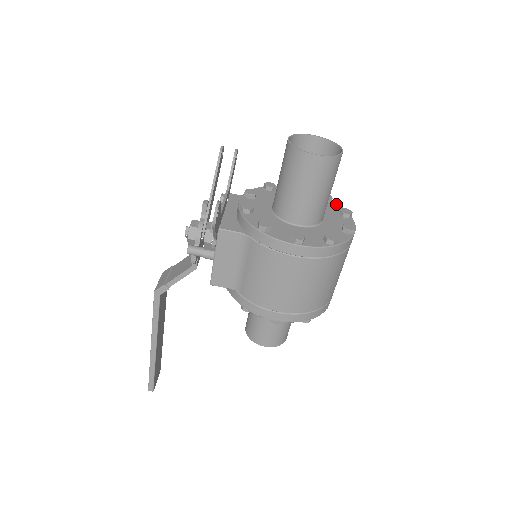
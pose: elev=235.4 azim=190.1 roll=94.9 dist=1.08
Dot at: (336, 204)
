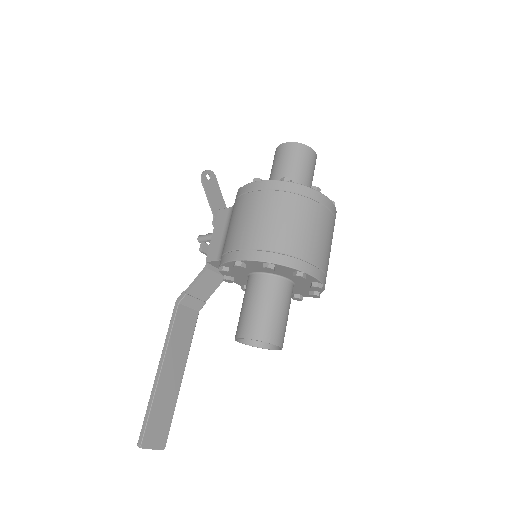
Dot at: occluded
